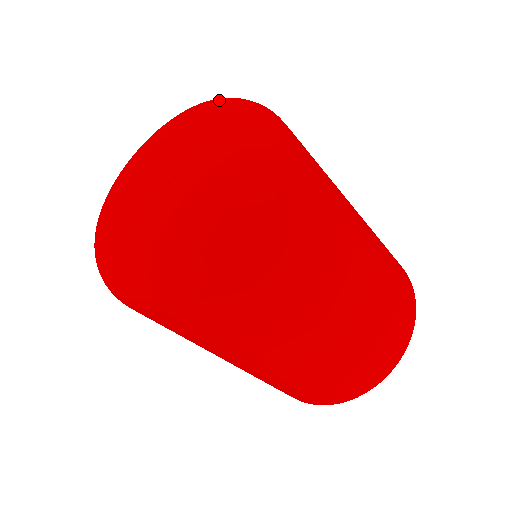
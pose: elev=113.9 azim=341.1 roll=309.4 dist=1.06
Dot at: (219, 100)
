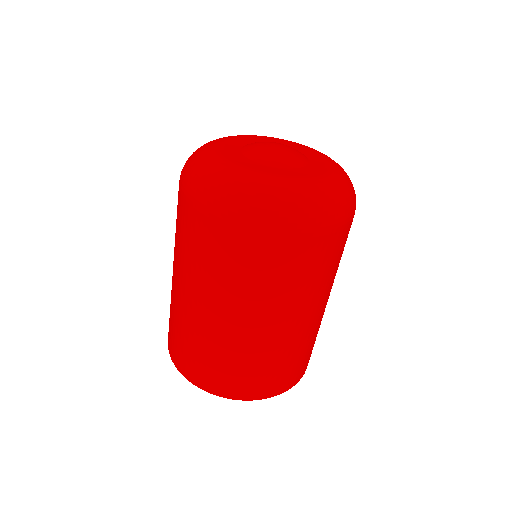
Dot at: occluded
